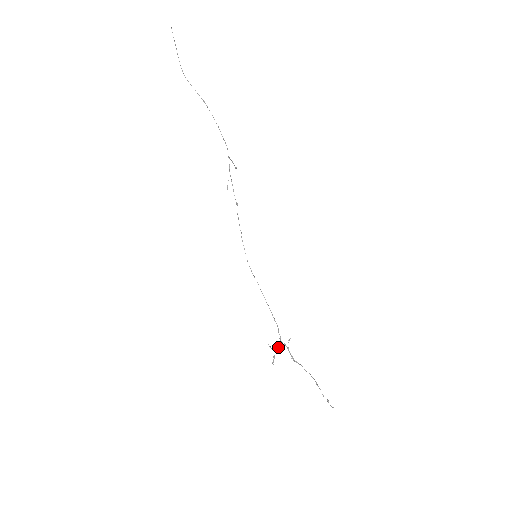
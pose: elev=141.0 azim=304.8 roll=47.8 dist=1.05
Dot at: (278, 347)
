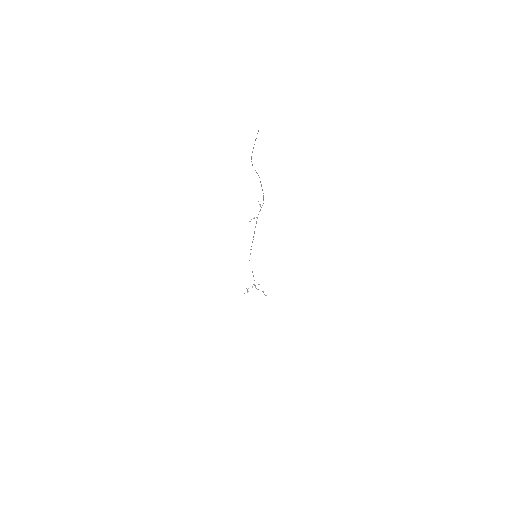
Dot at: occluded
